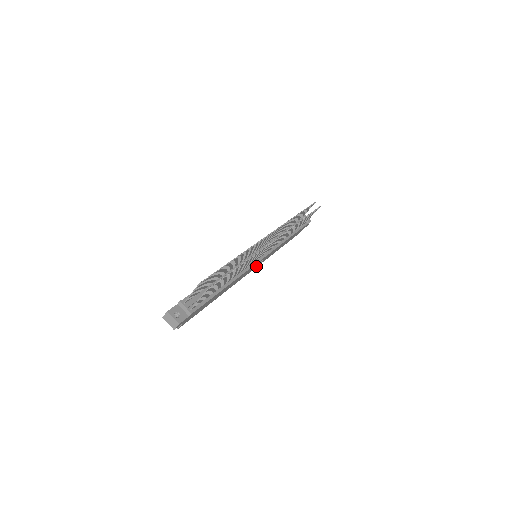
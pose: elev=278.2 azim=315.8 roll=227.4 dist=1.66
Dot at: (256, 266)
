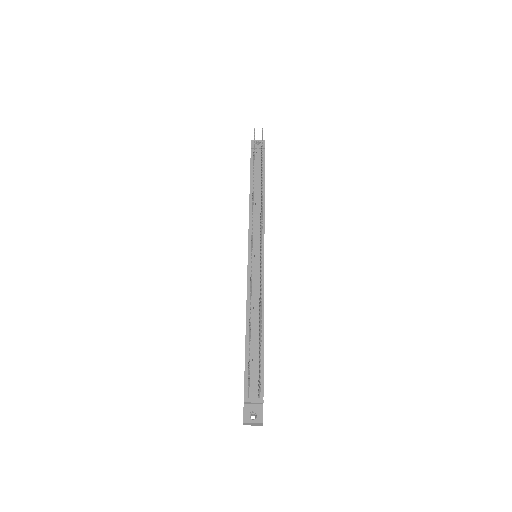
Dot at: occluded
